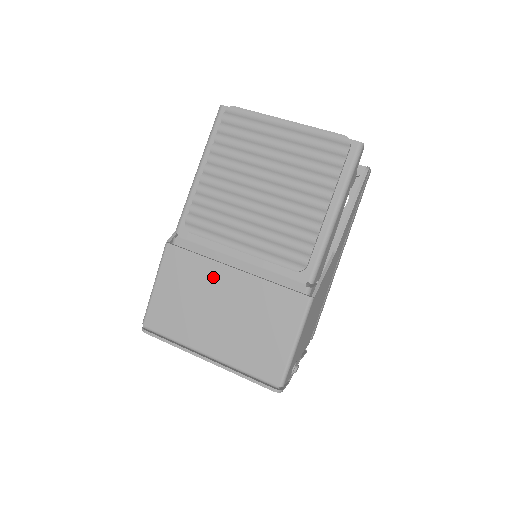
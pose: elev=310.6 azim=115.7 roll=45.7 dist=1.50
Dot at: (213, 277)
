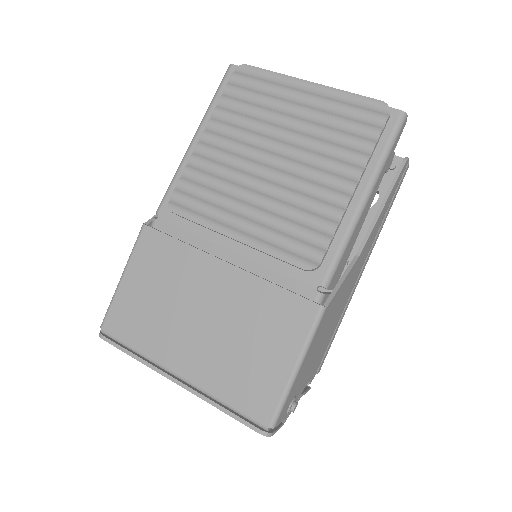
Dot at: (196, 271)
